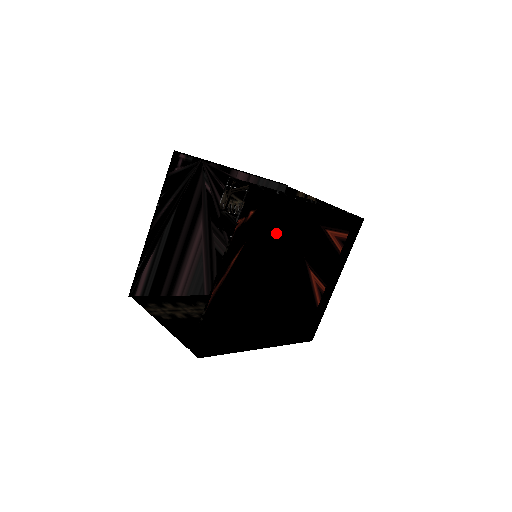
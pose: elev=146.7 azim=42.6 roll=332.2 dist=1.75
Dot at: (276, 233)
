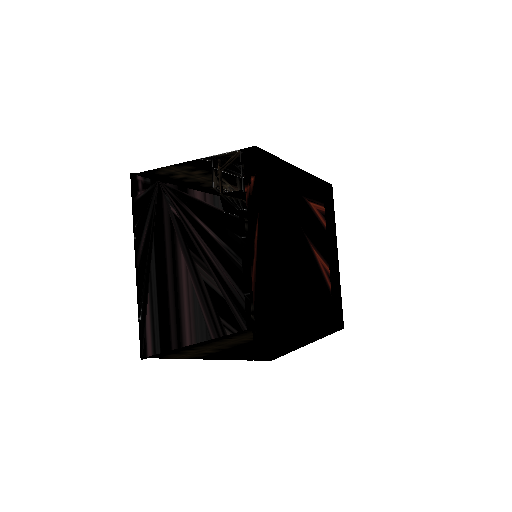
Dot at: (277, 205)
